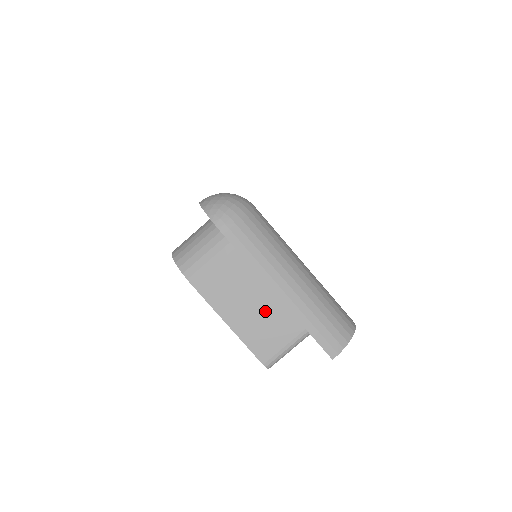
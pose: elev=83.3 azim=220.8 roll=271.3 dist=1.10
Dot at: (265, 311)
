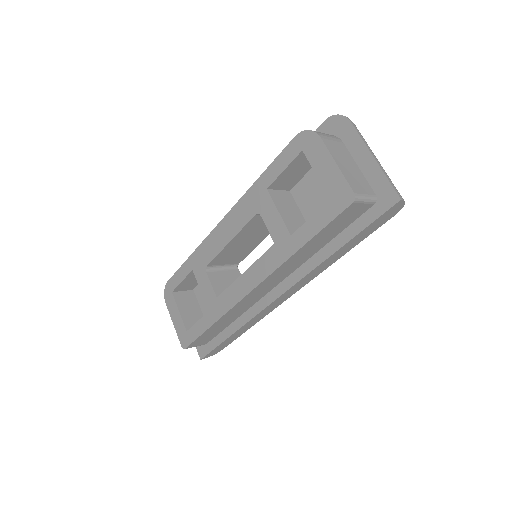
Dot at: (356, 174)
